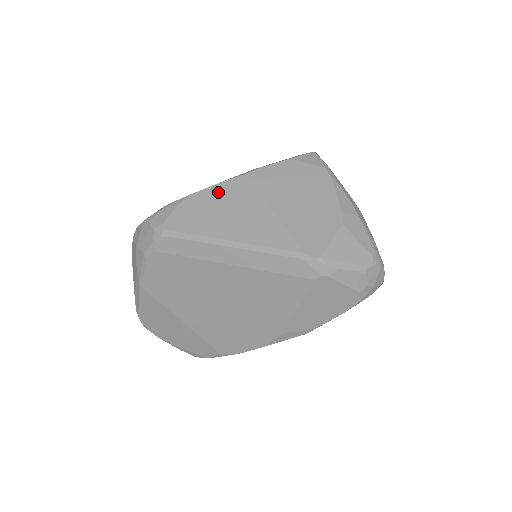
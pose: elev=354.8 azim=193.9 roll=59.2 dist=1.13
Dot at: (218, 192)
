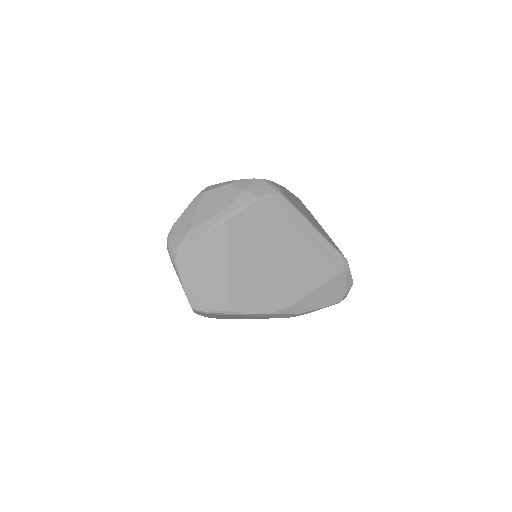
Dot at: (294, 196)
